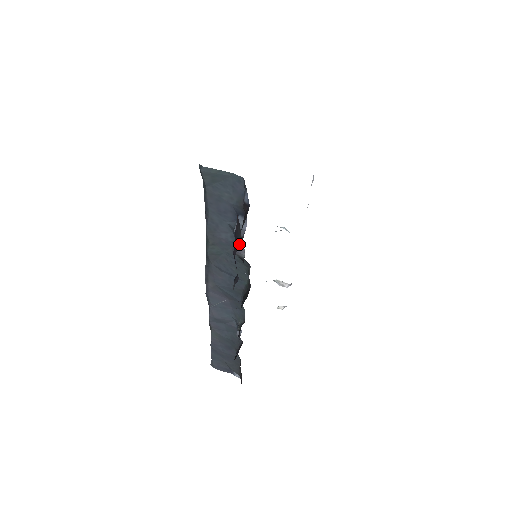
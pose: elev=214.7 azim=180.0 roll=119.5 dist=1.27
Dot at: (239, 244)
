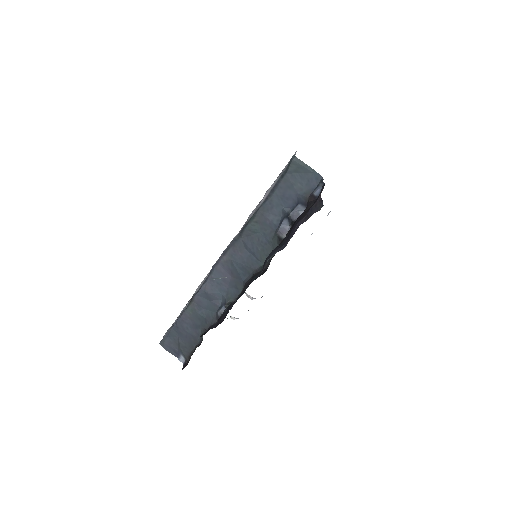
Dot at: (286, 226)
